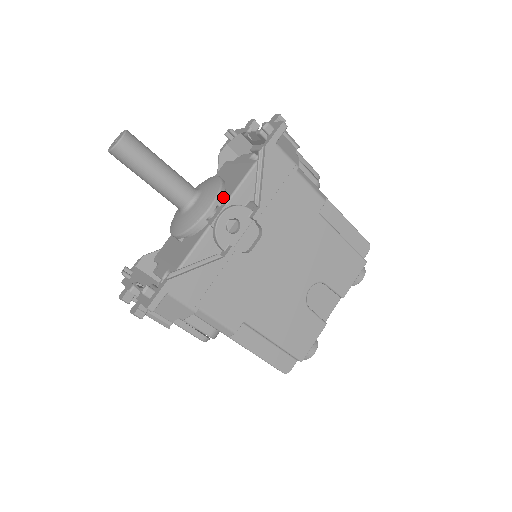
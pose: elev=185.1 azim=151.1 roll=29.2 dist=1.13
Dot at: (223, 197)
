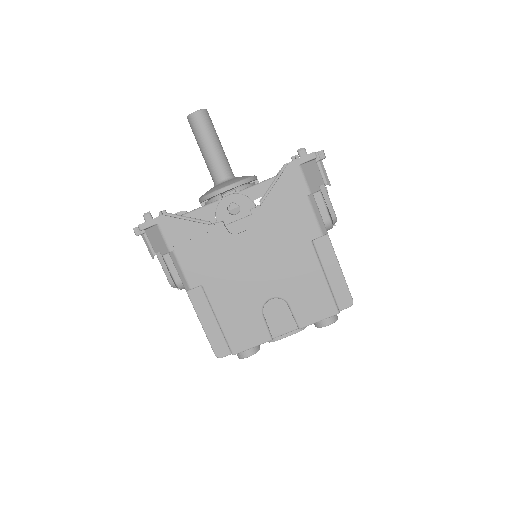
Dot at: (244, 188)
